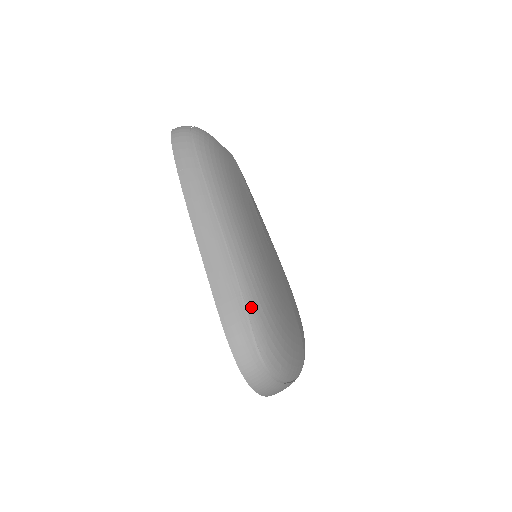
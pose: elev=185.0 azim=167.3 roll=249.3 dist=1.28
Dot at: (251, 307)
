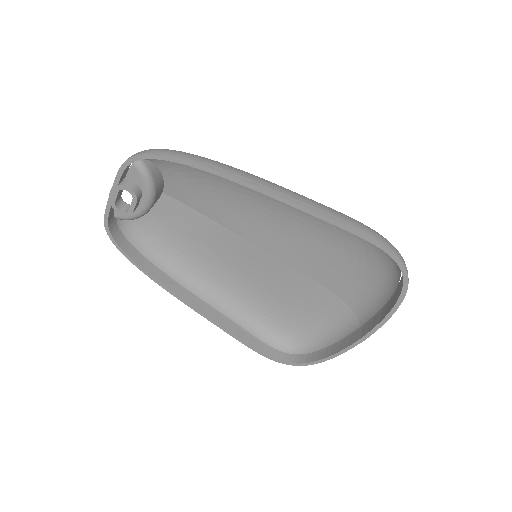
Dot at: occluded
